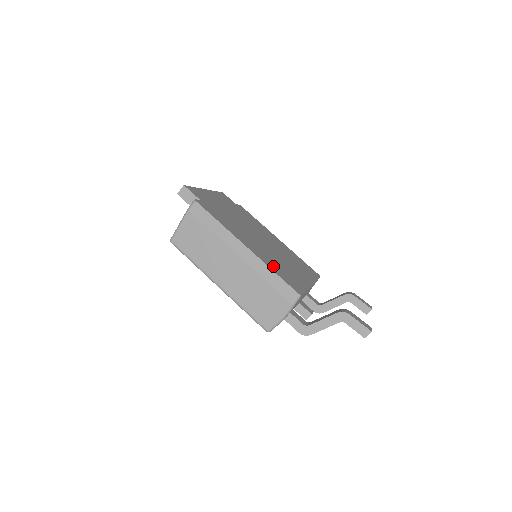
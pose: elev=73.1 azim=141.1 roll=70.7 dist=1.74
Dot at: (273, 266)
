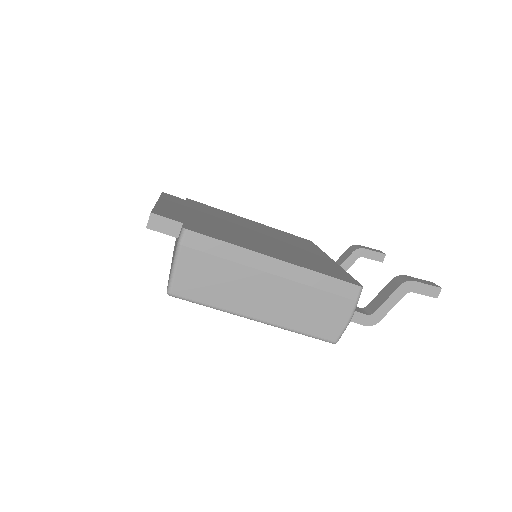
Dot at: (311, 266)
